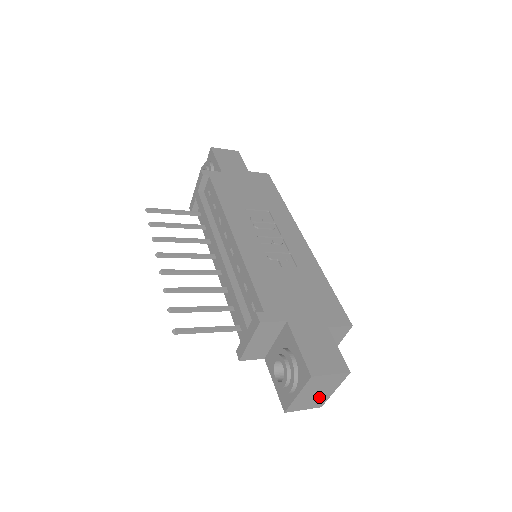
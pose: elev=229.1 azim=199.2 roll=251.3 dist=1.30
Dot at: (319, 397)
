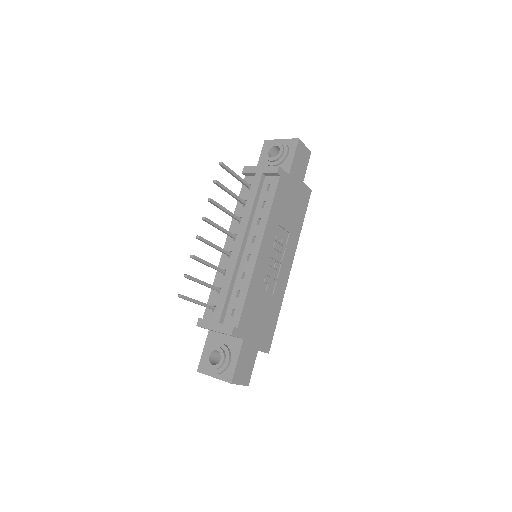
Dot at: occluded
